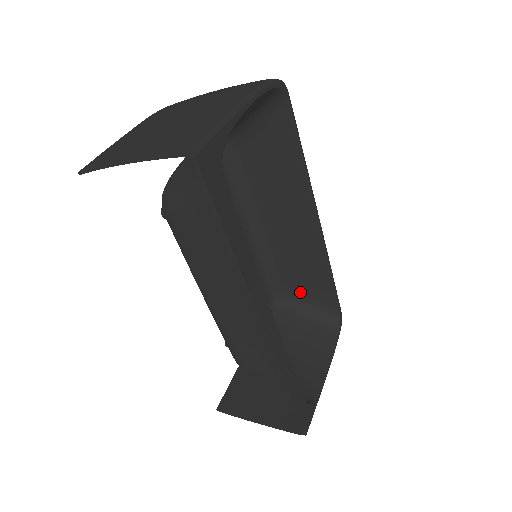
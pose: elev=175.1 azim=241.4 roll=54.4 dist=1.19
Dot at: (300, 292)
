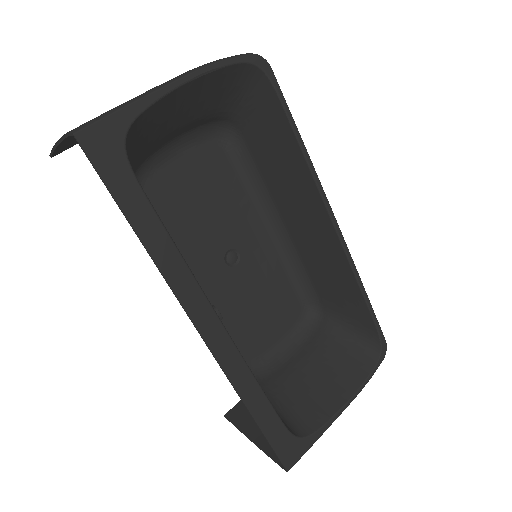
Dot at: (336, 307)
